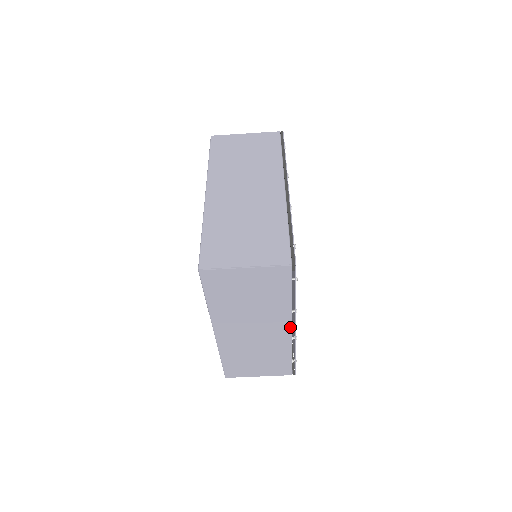
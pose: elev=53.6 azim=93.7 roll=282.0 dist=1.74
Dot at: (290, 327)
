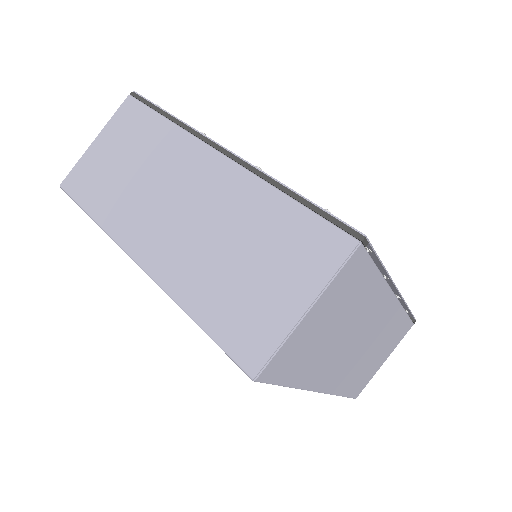
Dot at: (392, 296)
